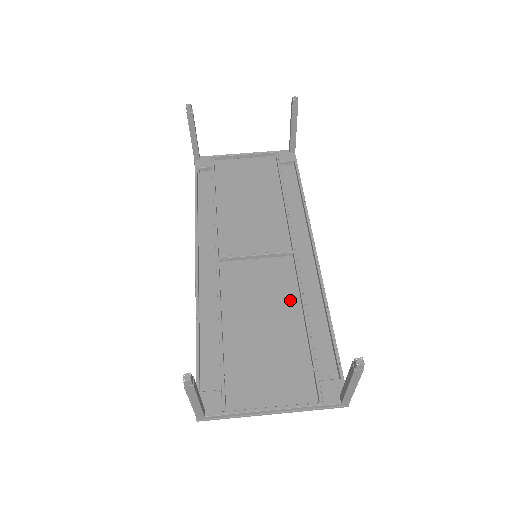
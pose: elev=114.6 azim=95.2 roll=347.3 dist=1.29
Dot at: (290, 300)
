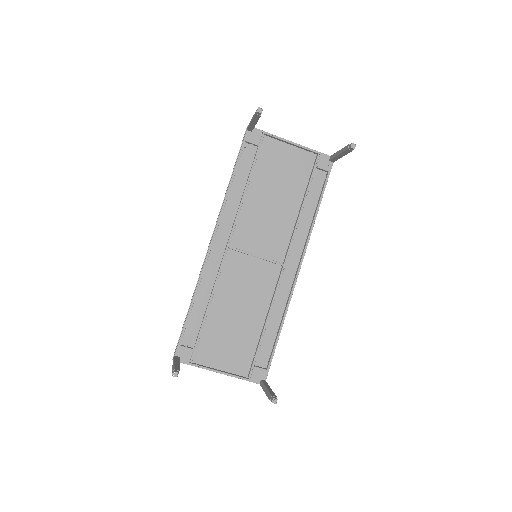
Dot at: (263, 301)
